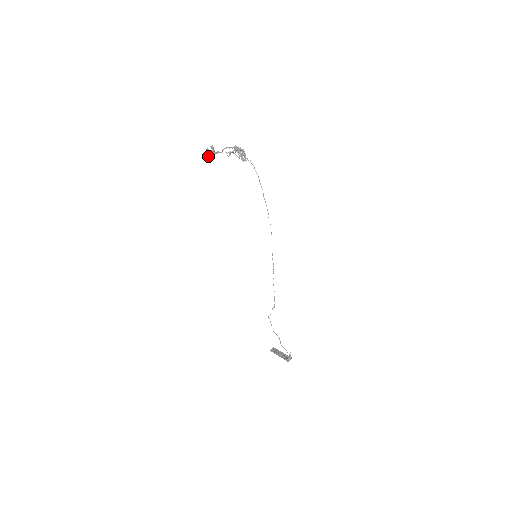
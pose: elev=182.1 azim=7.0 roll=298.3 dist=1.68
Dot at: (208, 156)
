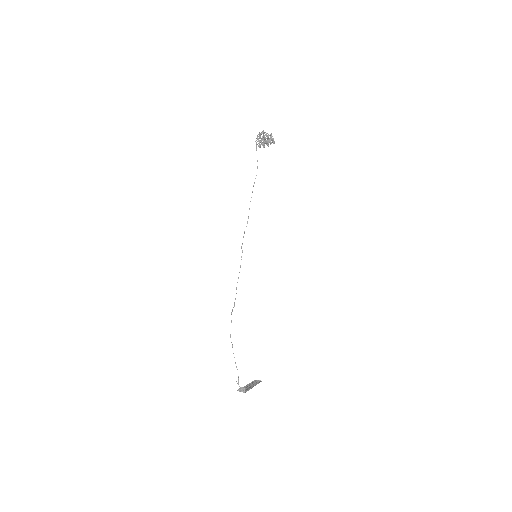
Dot at: occluded
